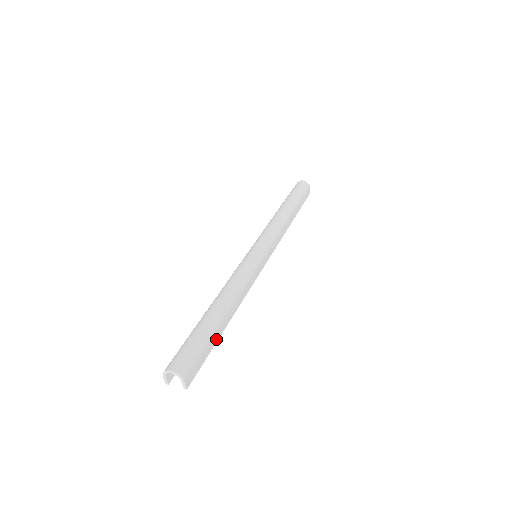
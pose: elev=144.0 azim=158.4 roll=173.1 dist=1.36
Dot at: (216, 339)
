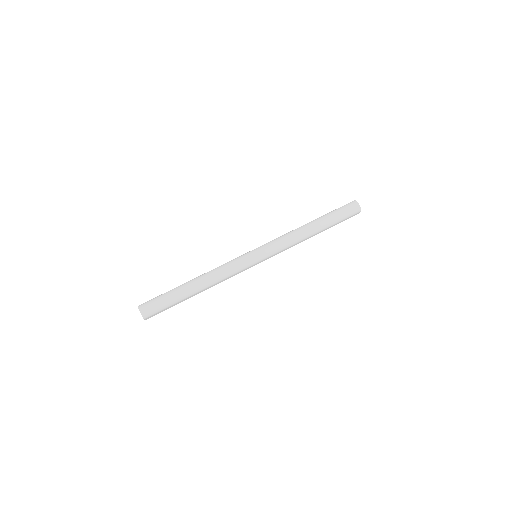
Dot at: (182, 301)
